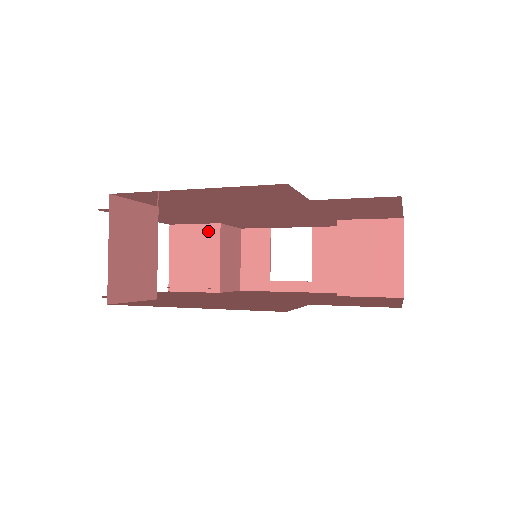
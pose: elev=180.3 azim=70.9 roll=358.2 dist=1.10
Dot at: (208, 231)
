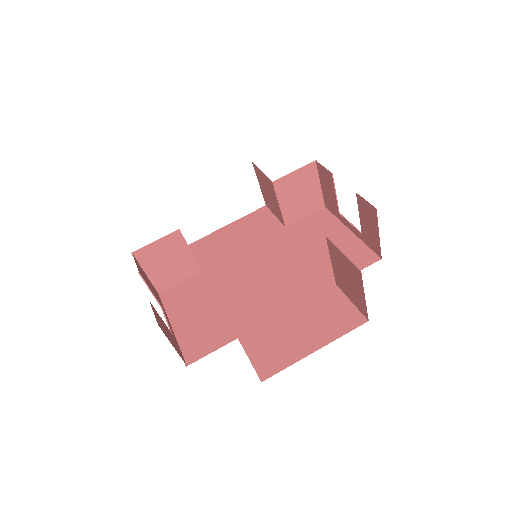
Dot at: (269, 182)
